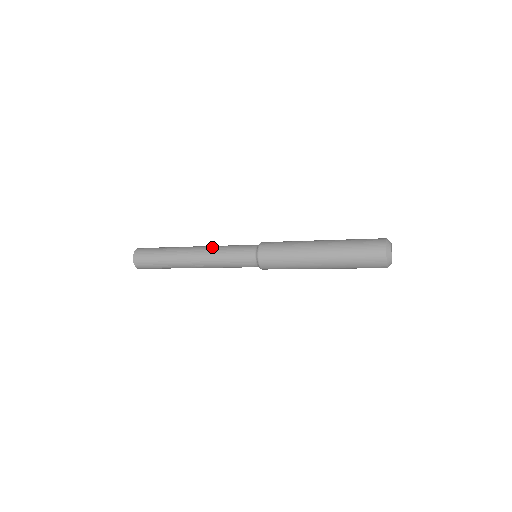
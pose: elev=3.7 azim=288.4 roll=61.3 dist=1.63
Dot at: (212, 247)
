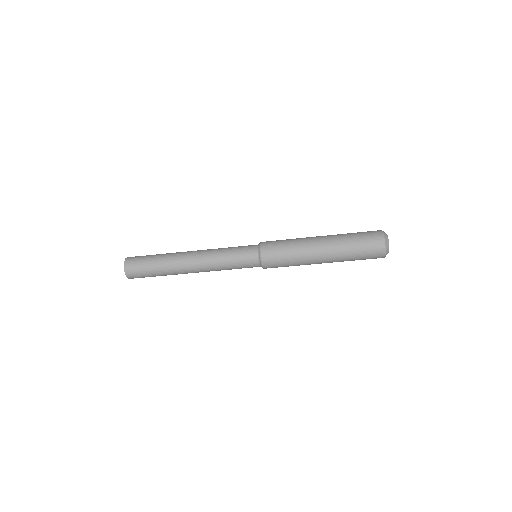
Dot at: occluded
